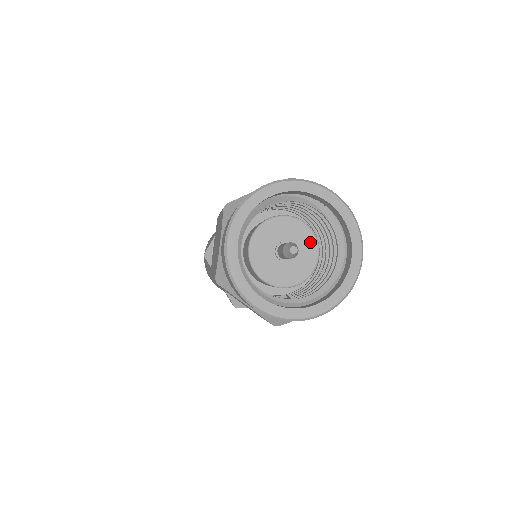
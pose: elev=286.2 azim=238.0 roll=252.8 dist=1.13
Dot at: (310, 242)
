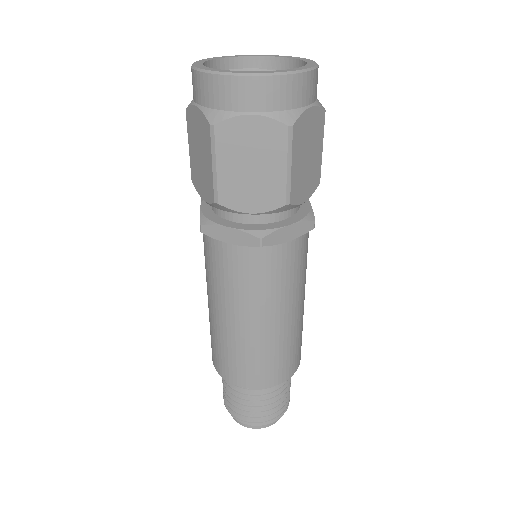
Dot at: occluded
